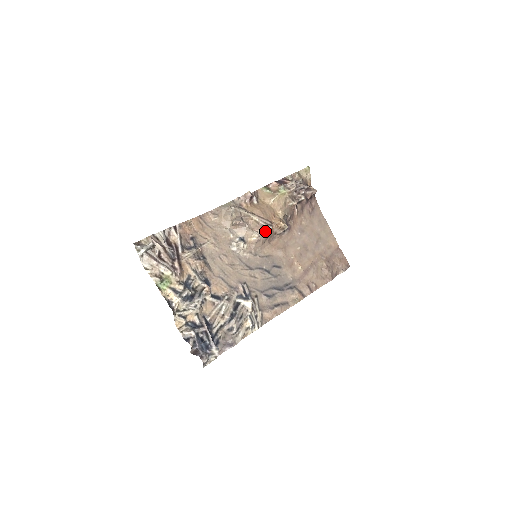
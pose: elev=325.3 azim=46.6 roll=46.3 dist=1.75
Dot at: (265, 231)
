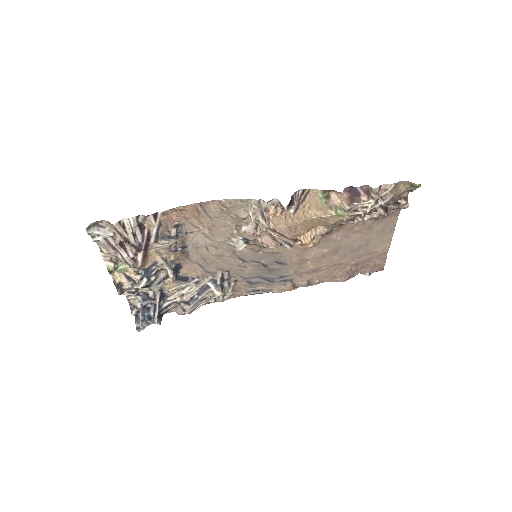
Dot at: (281, 245)
